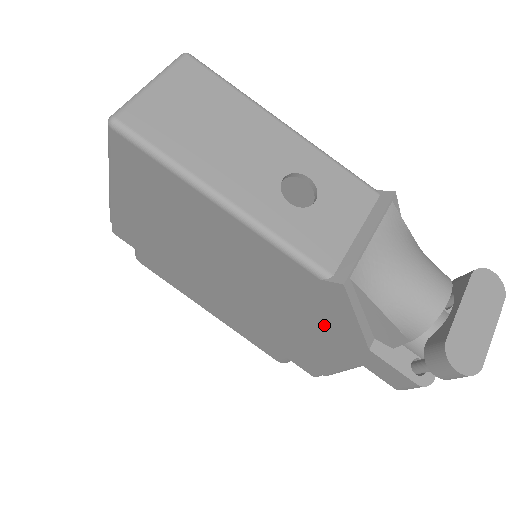
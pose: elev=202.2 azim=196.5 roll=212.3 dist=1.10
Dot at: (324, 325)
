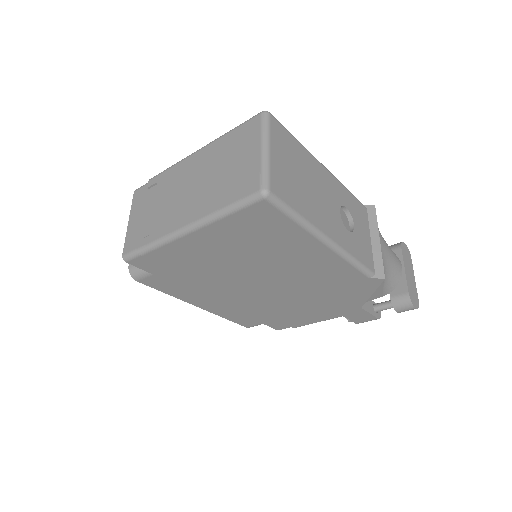
Dot at: (337, 300)
